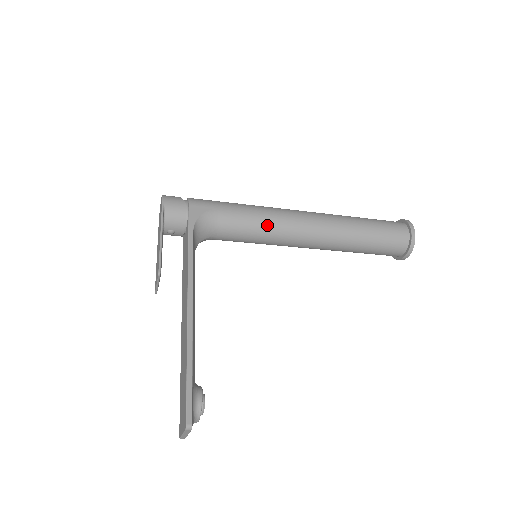
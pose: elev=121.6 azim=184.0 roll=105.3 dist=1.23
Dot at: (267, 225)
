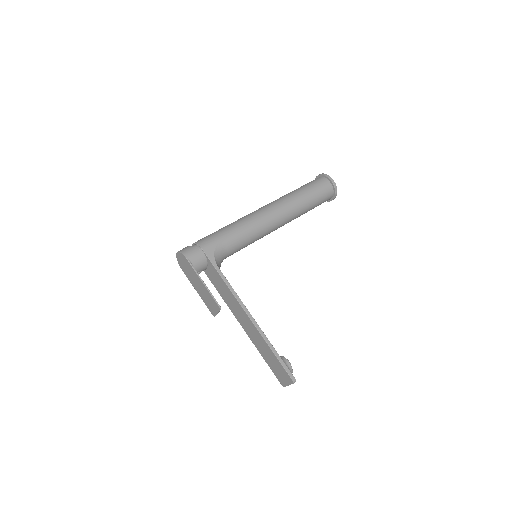
Dot at: (253, 233)
